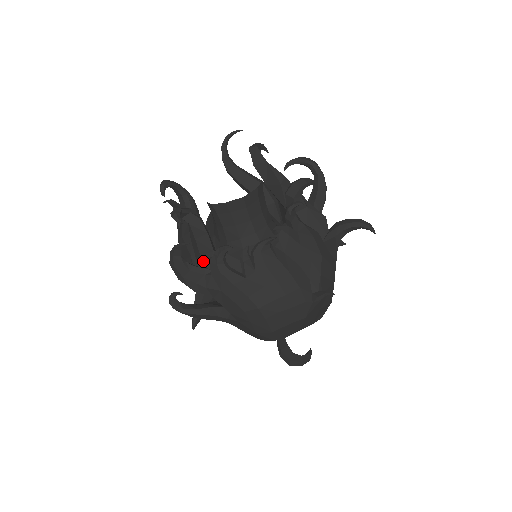
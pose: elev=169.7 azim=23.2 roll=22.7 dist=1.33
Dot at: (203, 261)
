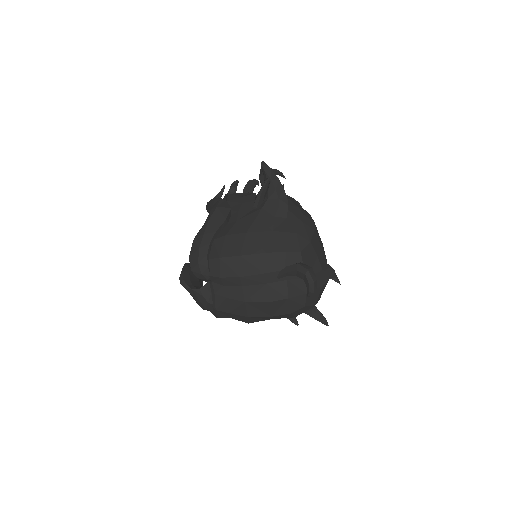
Dot at: occluded
